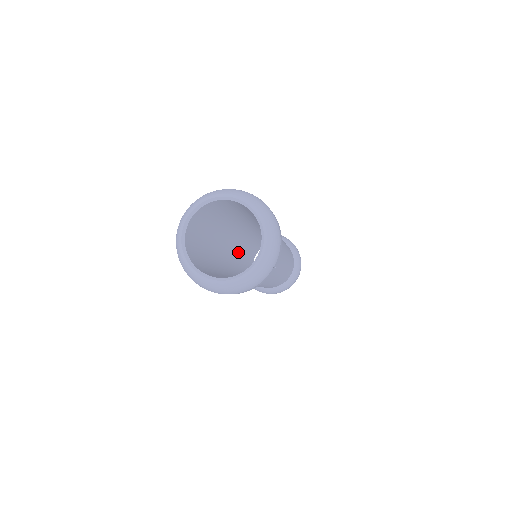
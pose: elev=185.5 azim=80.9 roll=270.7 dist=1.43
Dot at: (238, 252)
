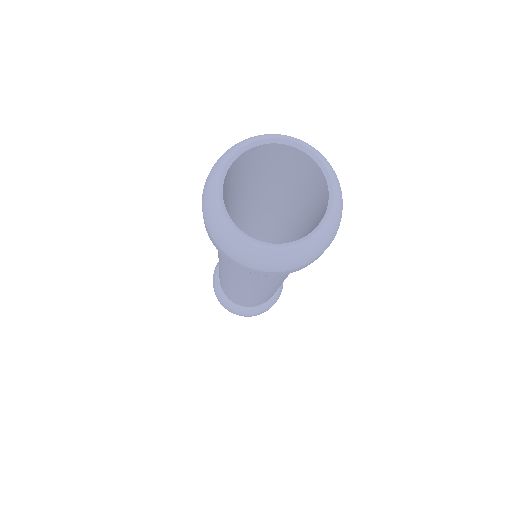
Dot at: occluded
